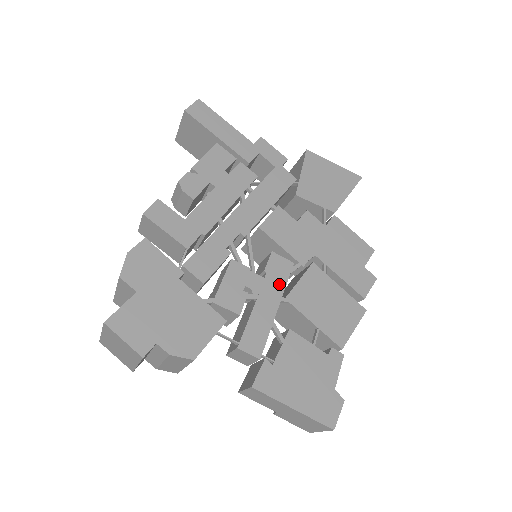
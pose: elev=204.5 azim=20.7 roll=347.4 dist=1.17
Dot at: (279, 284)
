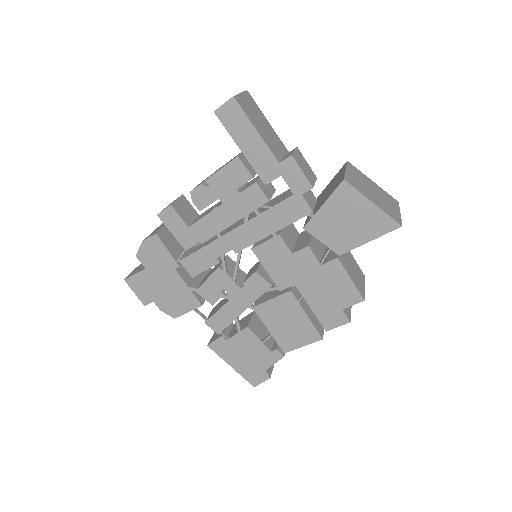
Dot at: (252, 296)
